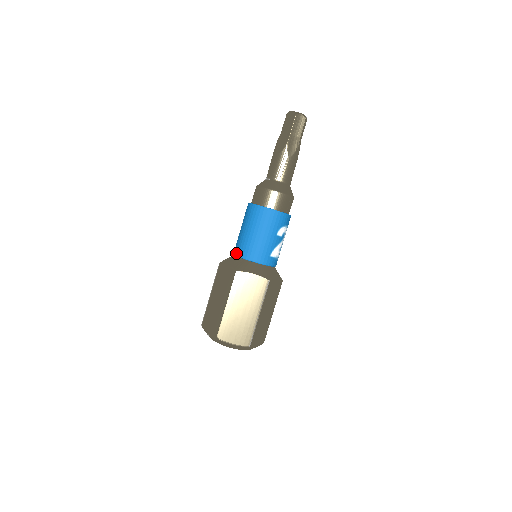
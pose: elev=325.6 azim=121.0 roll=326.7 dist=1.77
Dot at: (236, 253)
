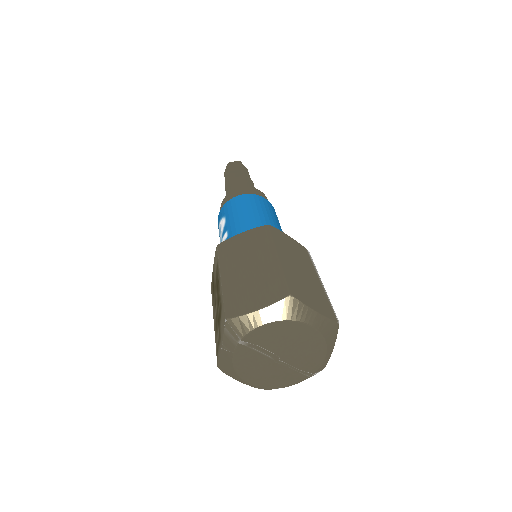
Dot at: (241, 232)
